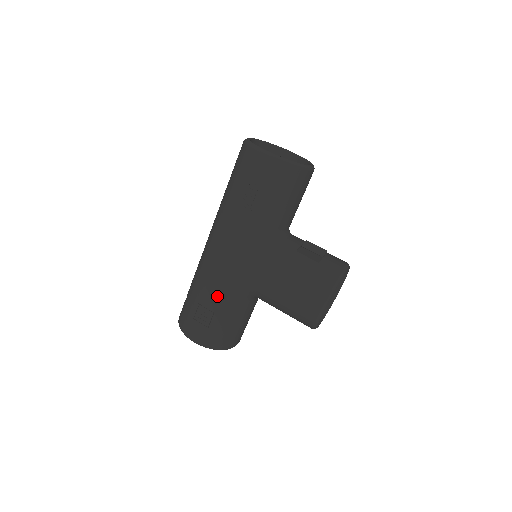
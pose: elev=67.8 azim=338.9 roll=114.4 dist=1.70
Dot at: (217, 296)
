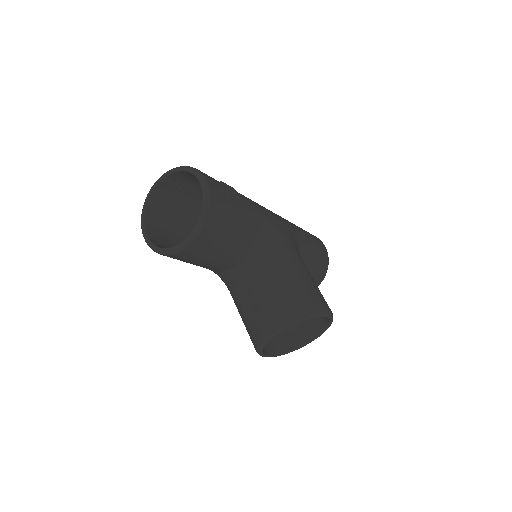
Dot at: occluded
